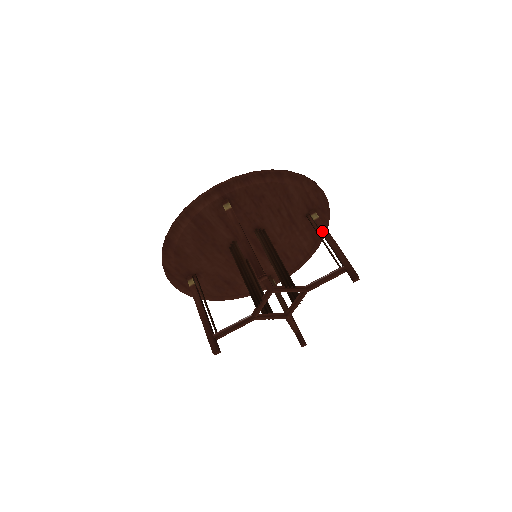
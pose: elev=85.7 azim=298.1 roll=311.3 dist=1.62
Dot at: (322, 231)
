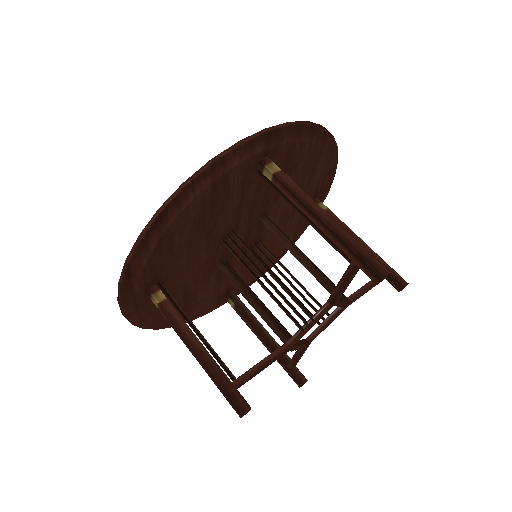
Dot at: occluded
